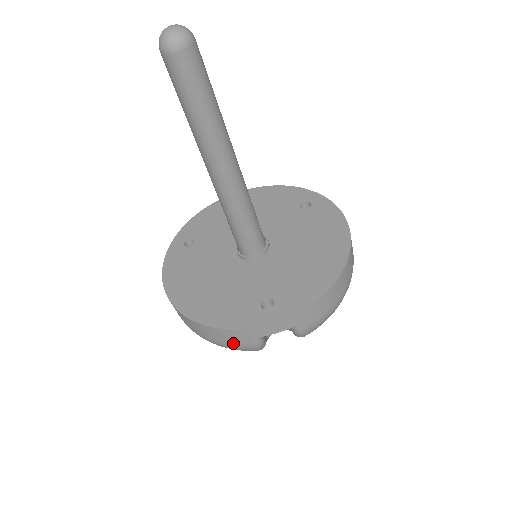
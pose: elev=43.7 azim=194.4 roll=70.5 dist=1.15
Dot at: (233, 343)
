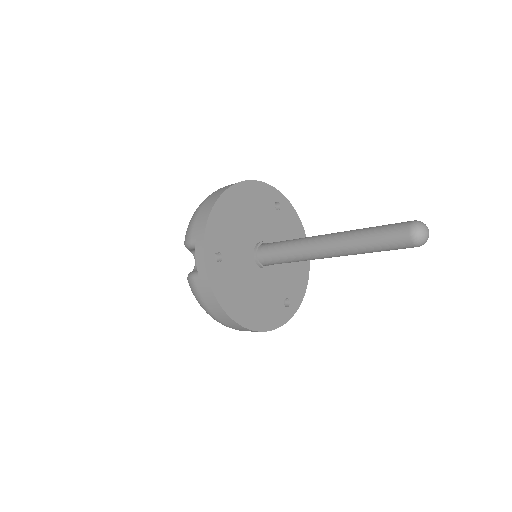
Dot at: occluded
